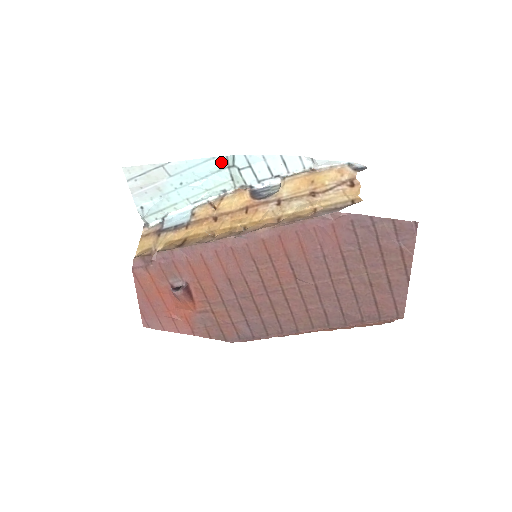
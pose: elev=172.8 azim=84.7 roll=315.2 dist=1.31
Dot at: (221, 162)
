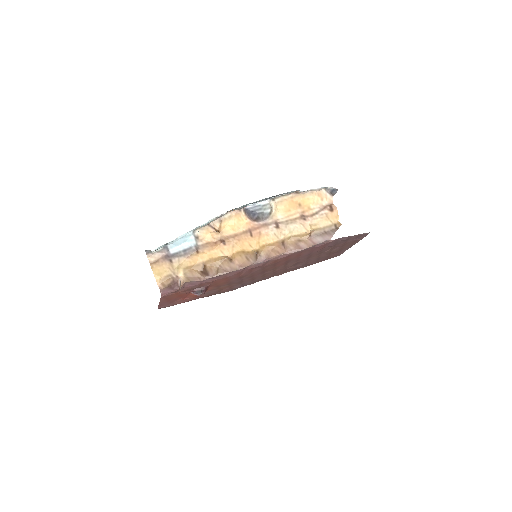
Dot at: occluded
